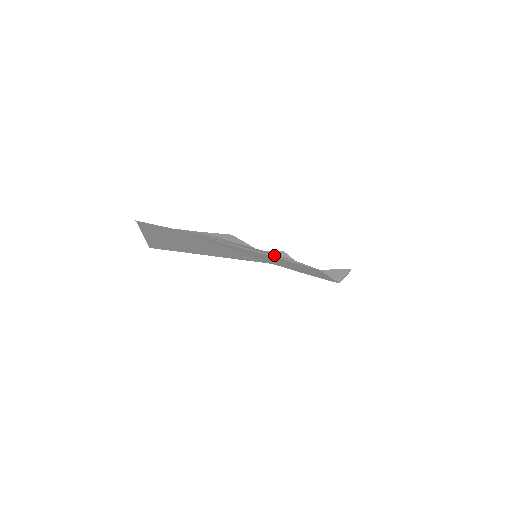
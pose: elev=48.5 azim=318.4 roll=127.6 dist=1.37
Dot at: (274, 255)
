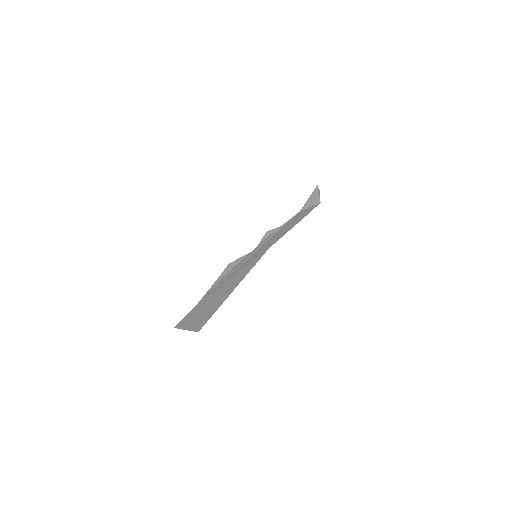
Dot at: (265, 241)
